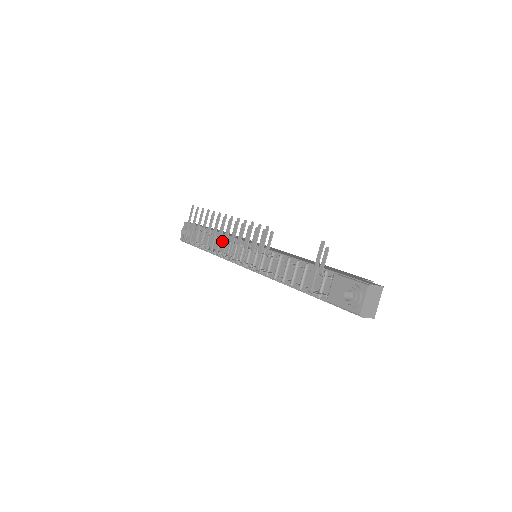
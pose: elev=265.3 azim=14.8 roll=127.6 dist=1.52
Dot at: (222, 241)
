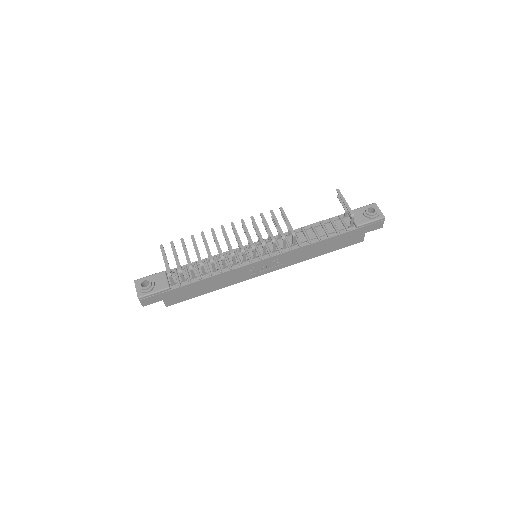
Dot at: occluded
